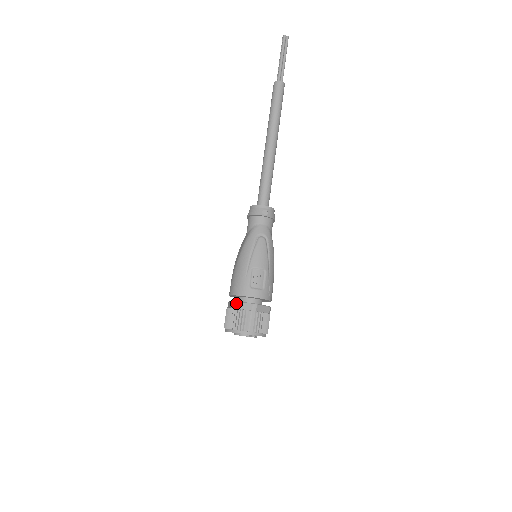
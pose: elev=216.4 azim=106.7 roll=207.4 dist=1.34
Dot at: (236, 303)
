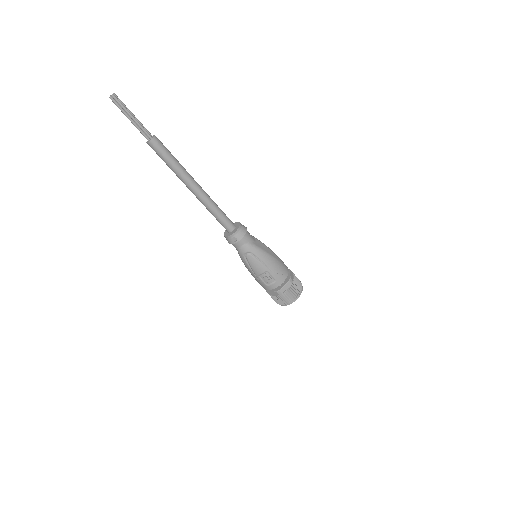
Dot at: (268, 293)
